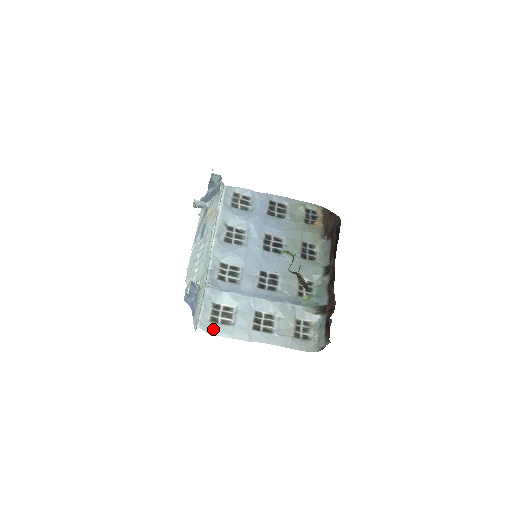
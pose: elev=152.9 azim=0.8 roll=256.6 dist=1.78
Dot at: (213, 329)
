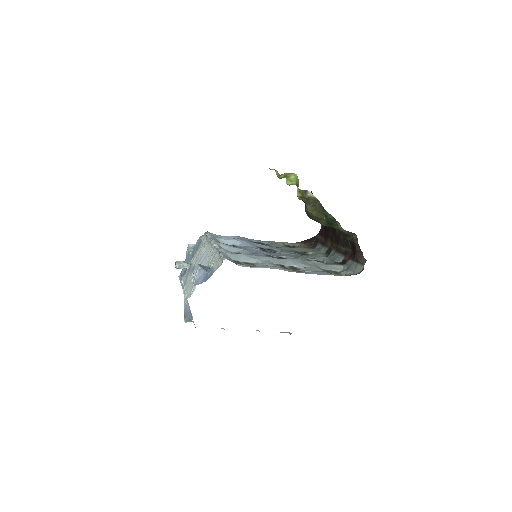
Dot at: (240, 265)
